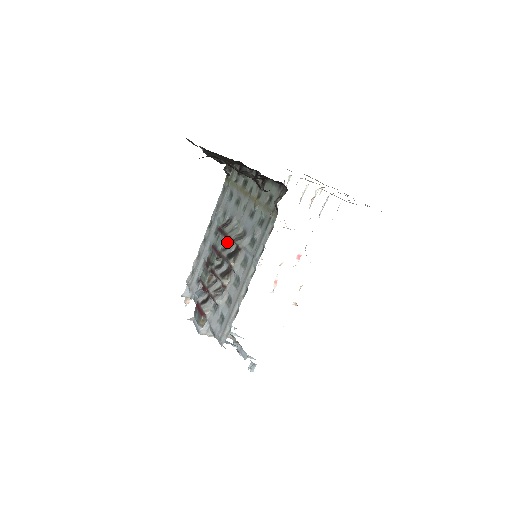
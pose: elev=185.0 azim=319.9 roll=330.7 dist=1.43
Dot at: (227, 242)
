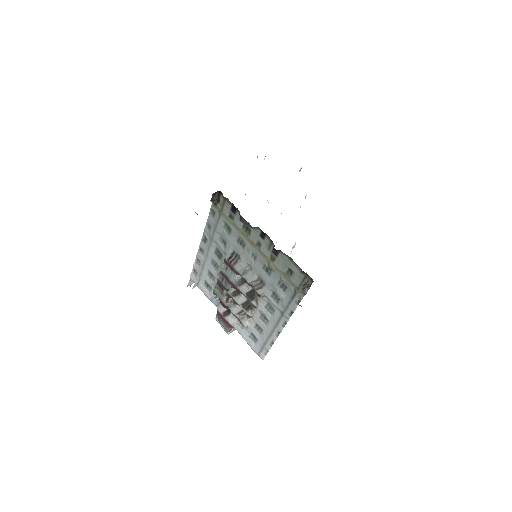
Dot at: (239, 277)
